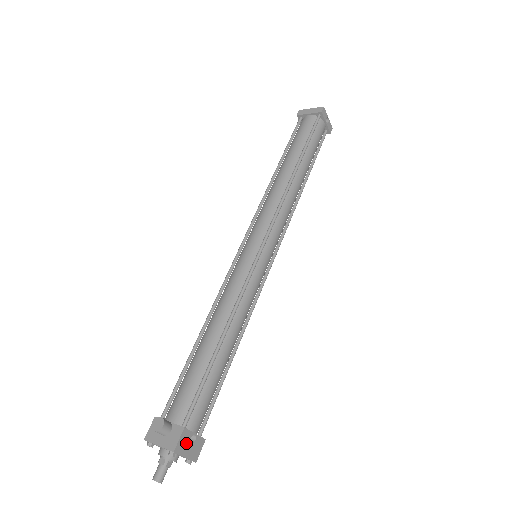
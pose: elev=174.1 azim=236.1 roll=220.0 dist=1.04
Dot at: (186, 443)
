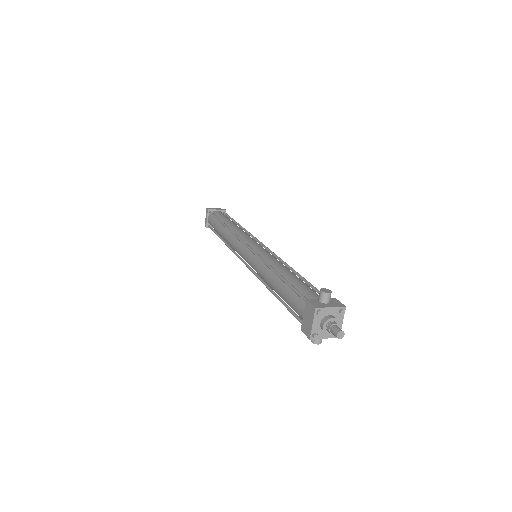
Dot at: occluded
